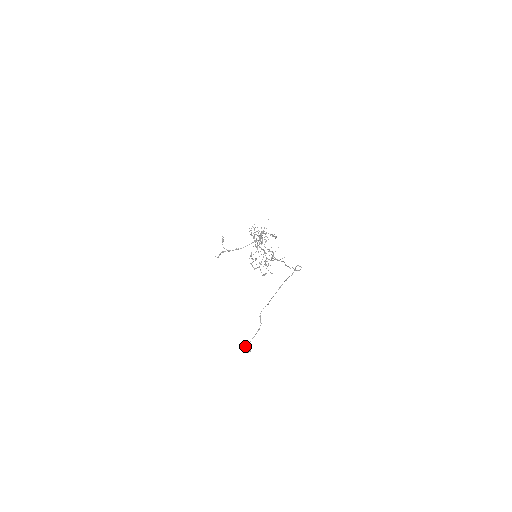
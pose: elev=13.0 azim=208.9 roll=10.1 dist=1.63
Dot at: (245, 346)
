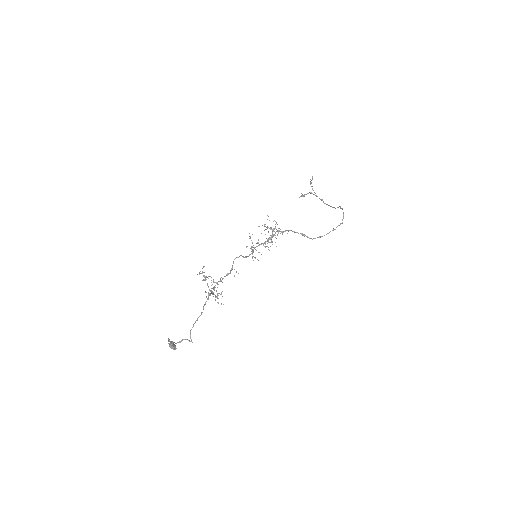
Dot at: (170, 343)
